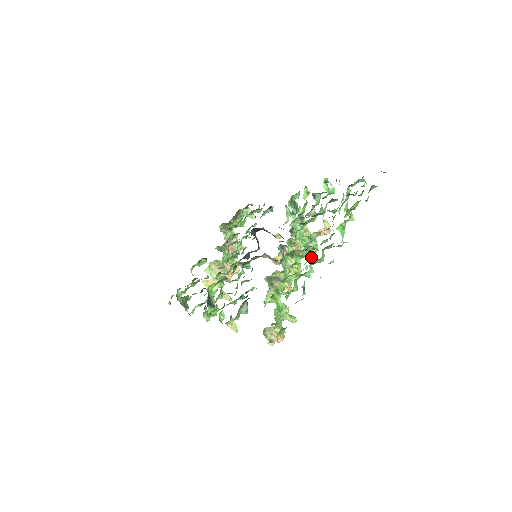
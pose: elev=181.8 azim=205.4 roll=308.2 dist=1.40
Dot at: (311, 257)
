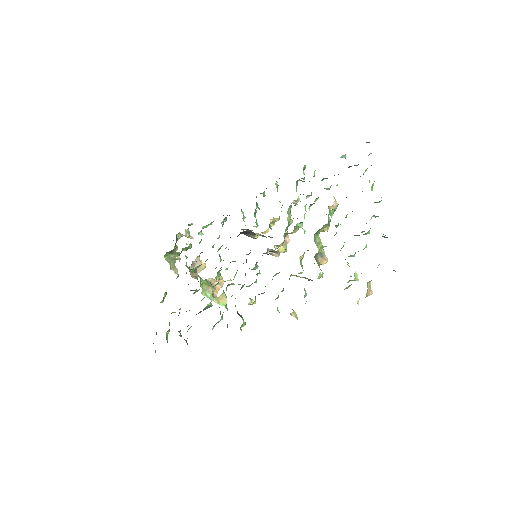
Dot at: occluded
